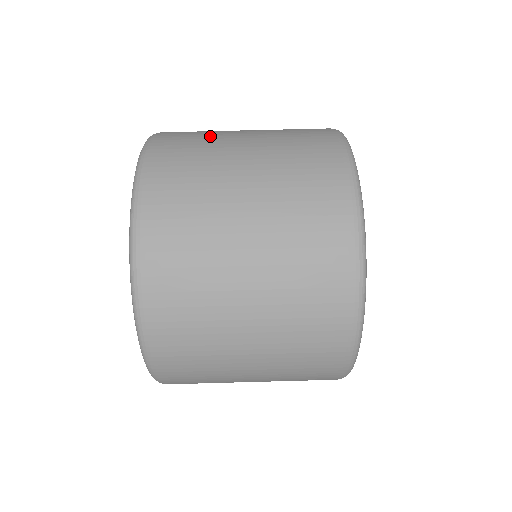
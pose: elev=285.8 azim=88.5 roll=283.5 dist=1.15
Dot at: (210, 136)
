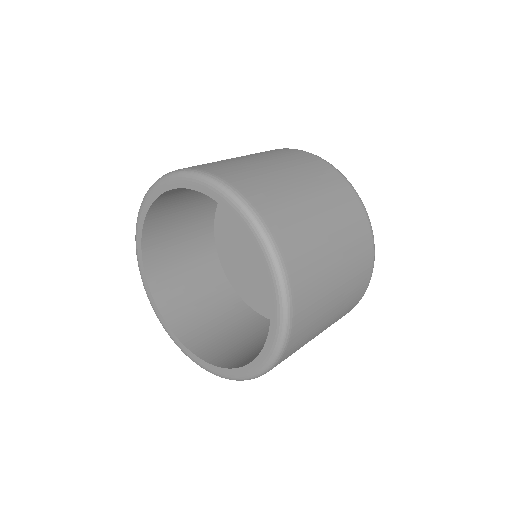
Dot at: (218, 161)
